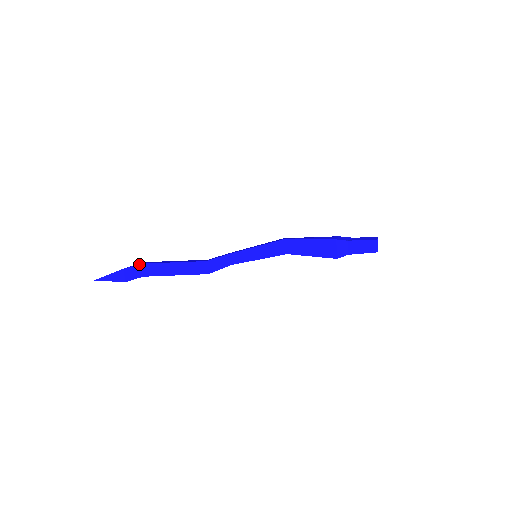
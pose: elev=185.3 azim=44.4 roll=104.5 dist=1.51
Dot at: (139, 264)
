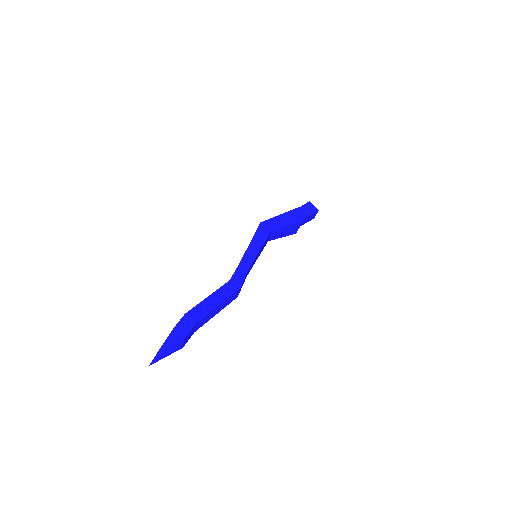
Dot at: (195, 325)
